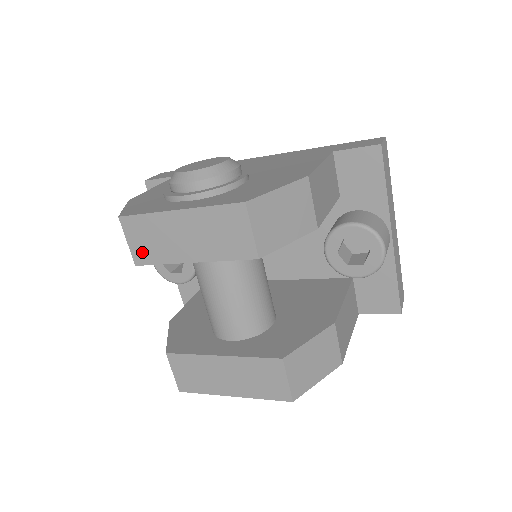
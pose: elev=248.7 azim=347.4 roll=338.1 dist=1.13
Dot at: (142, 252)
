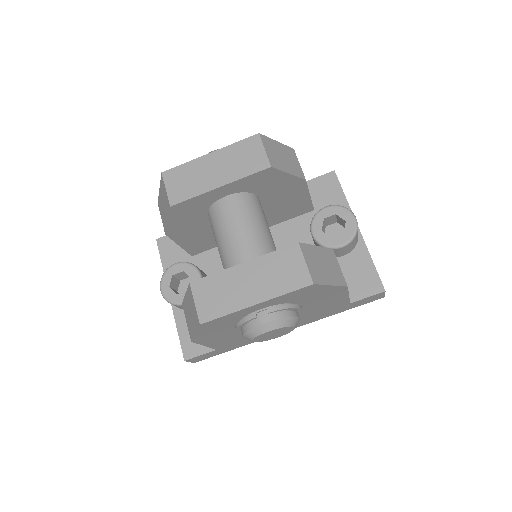
Dot at: (178, 193)
